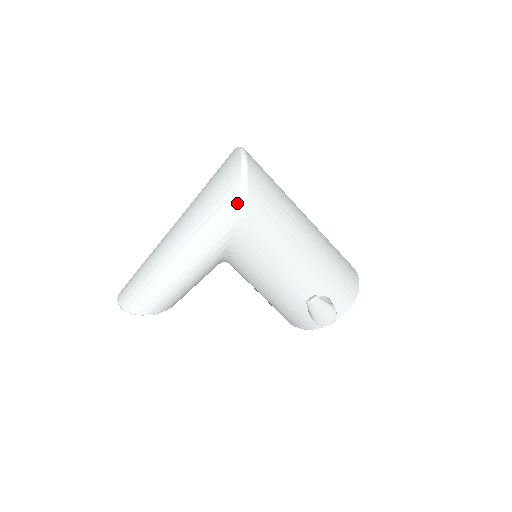
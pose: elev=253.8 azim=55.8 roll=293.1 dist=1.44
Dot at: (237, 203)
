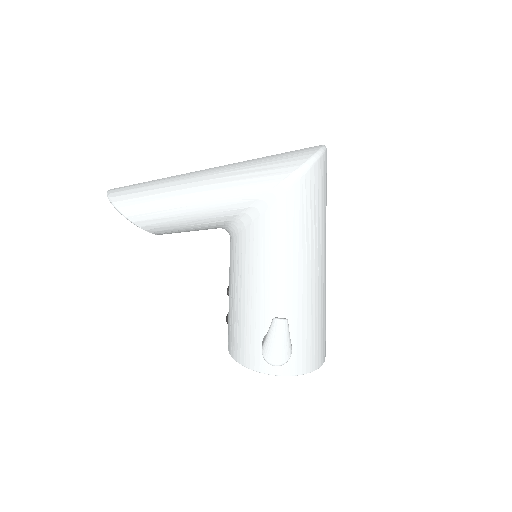
Dot at: (291, 173)
